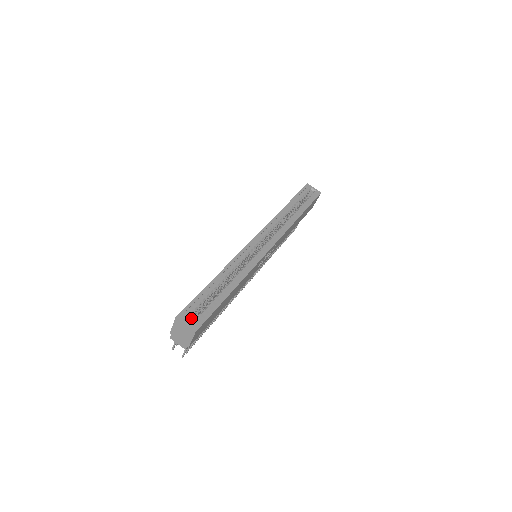
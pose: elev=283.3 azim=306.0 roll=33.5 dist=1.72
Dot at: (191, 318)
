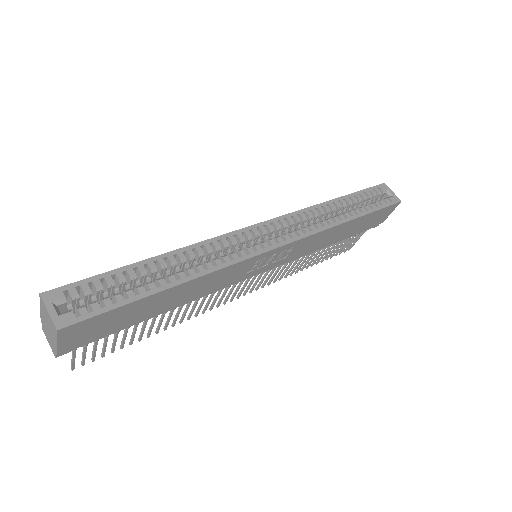
Dot at: occluded
